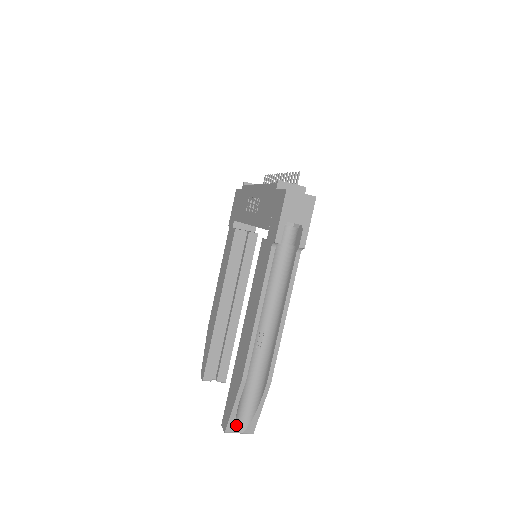
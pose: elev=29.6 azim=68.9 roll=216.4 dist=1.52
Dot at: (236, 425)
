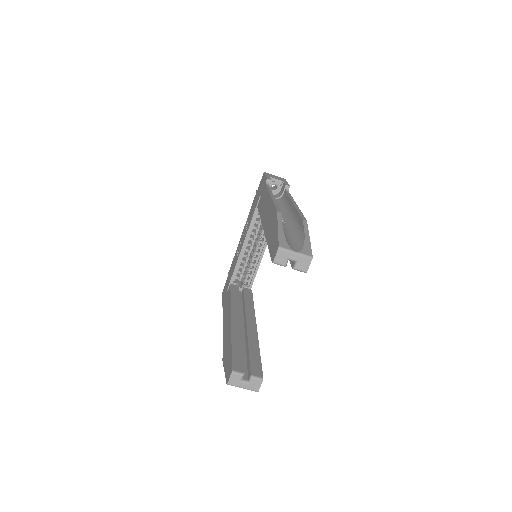
Dot at: (288, 245)
